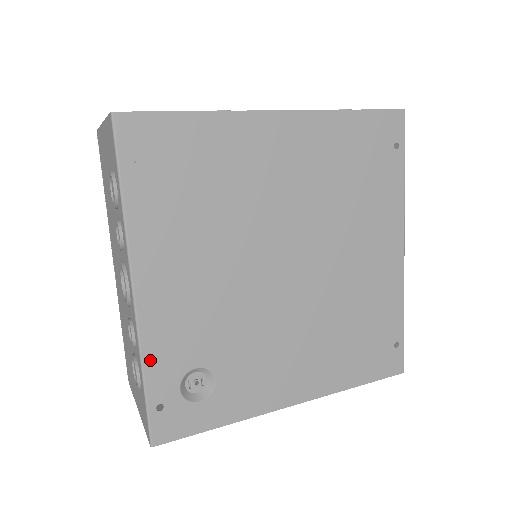
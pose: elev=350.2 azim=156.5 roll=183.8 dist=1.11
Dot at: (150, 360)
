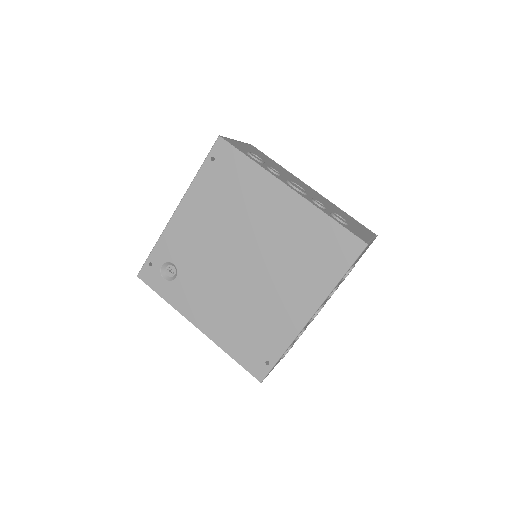
Dot at: (161, 242)
